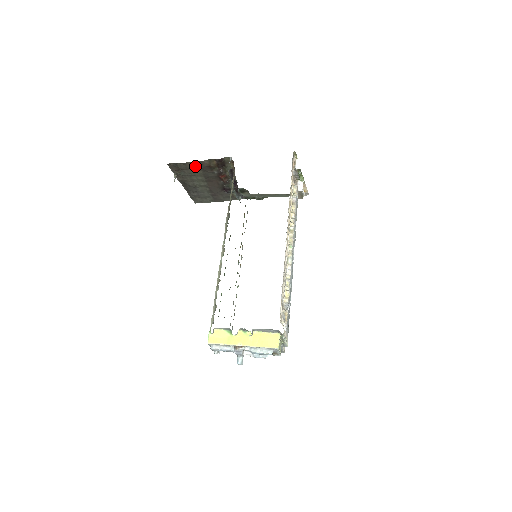
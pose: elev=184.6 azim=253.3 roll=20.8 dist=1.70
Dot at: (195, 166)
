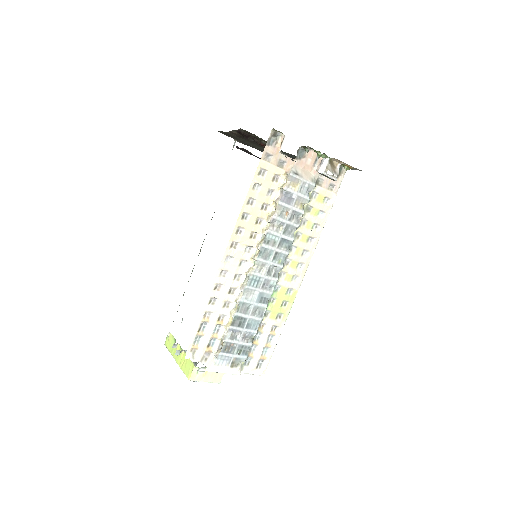
Dot at: (234, 135)
